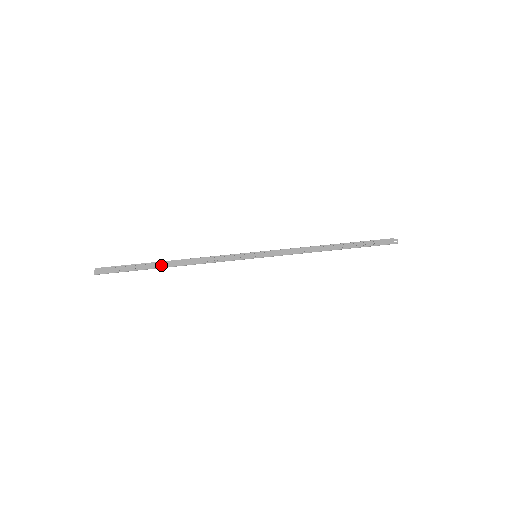
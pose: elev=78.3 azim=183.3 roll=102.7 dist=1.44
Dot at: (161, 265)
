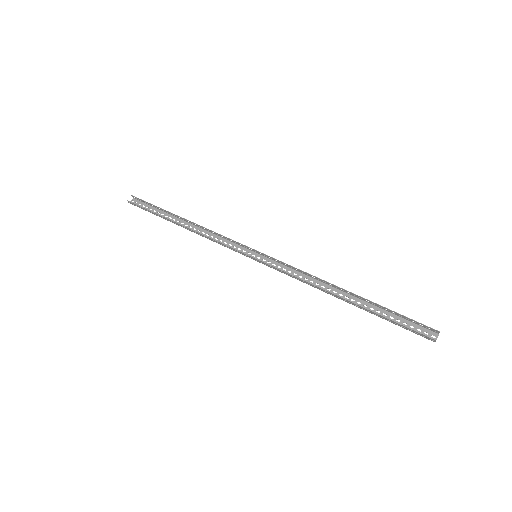
Dot at: (172, 222)
